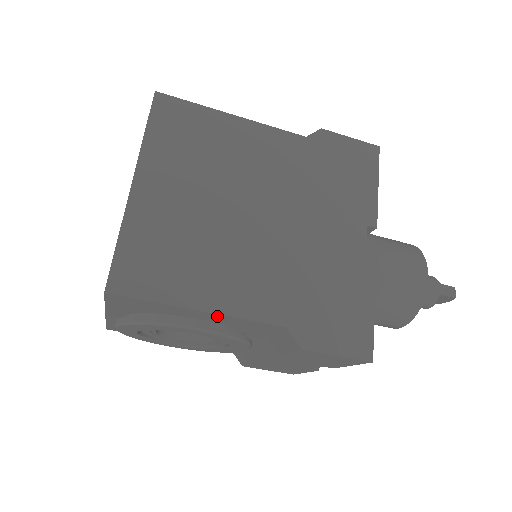
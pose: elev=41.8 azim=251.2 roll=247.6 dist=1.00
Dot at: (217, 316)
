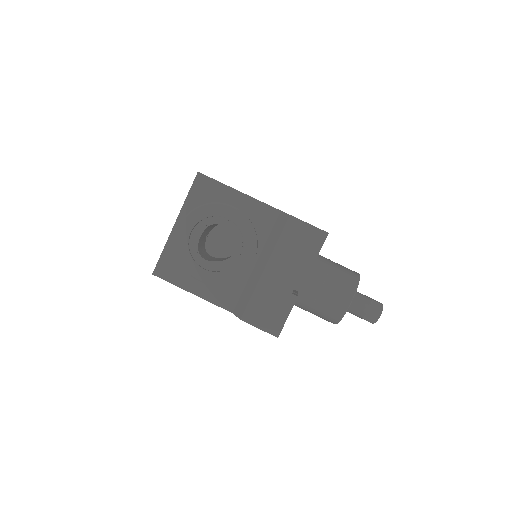
Dot at: (246, 200)
